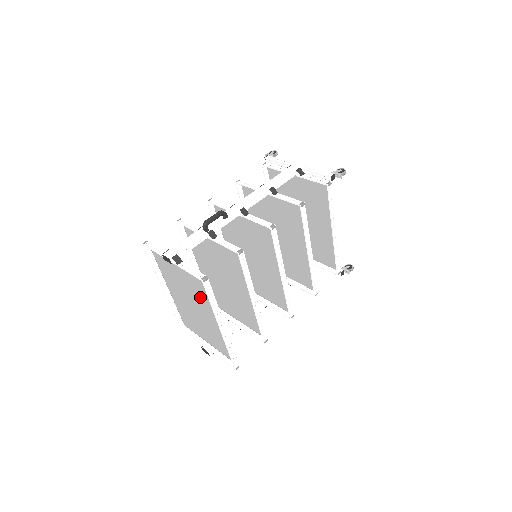
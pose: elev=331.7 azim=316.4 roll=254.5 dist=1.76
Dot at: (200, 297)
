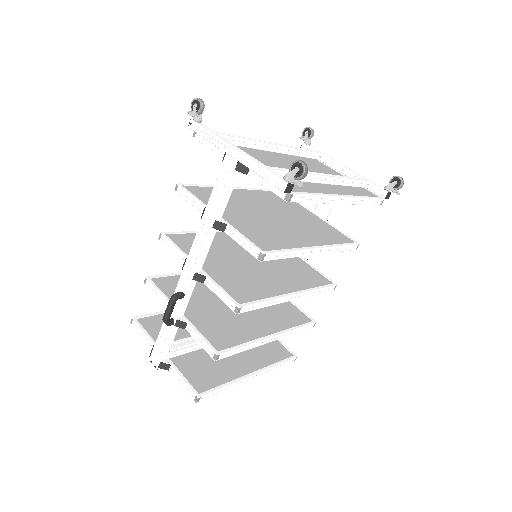
Dot at: (214, 361)
